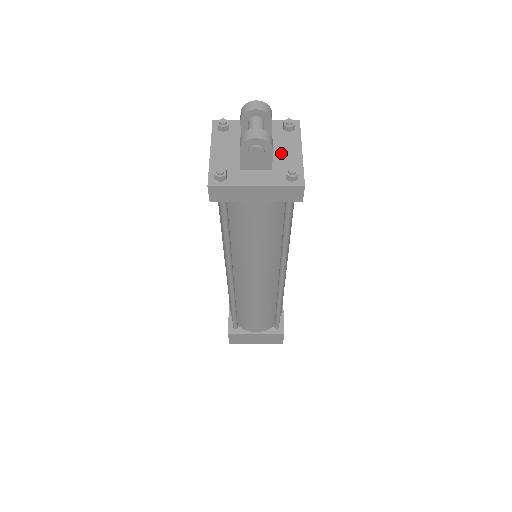
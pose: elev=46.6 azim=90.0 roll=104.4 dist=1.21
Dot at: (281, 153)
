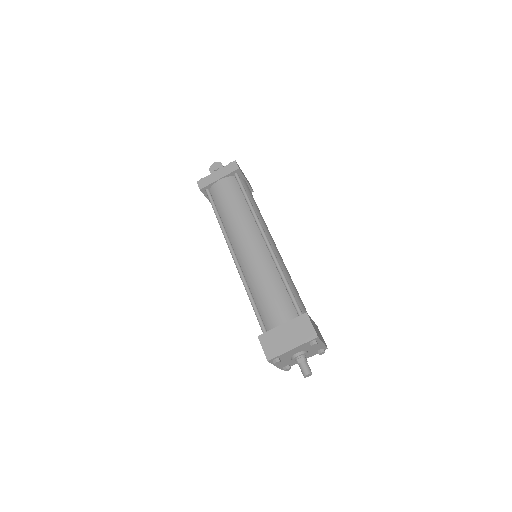
Dot at: occluded
